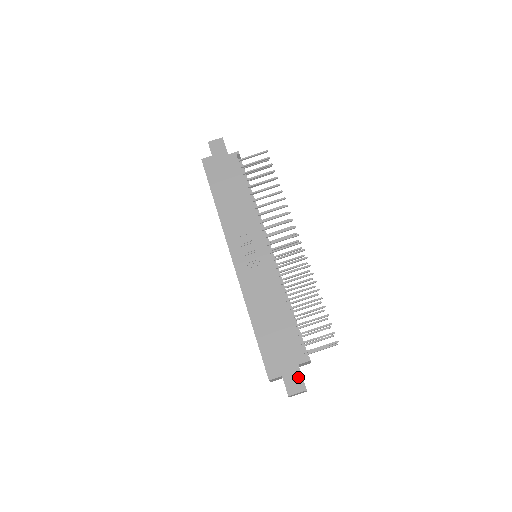
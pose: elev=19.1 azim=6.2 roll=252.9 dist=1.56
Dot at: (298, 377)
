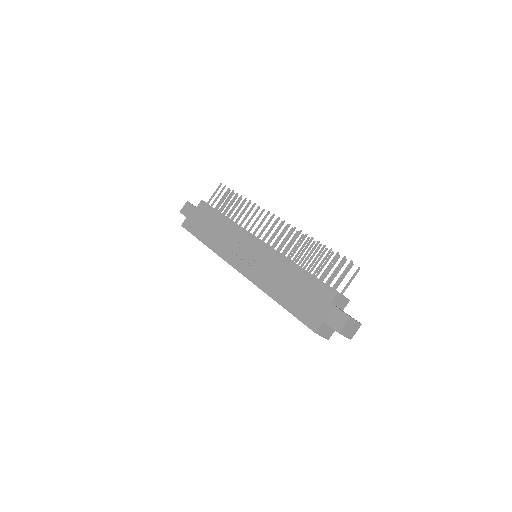
Dot at: (336, 312)
